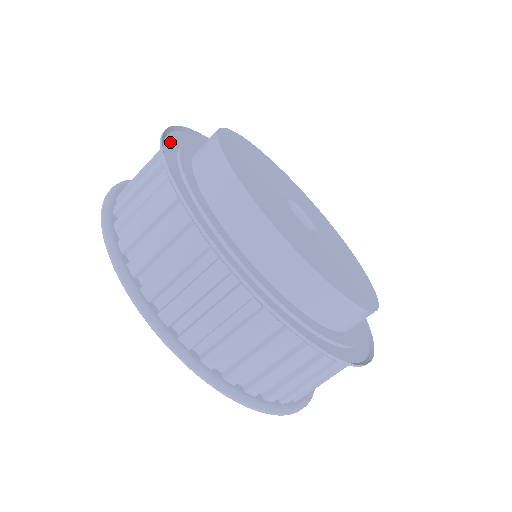
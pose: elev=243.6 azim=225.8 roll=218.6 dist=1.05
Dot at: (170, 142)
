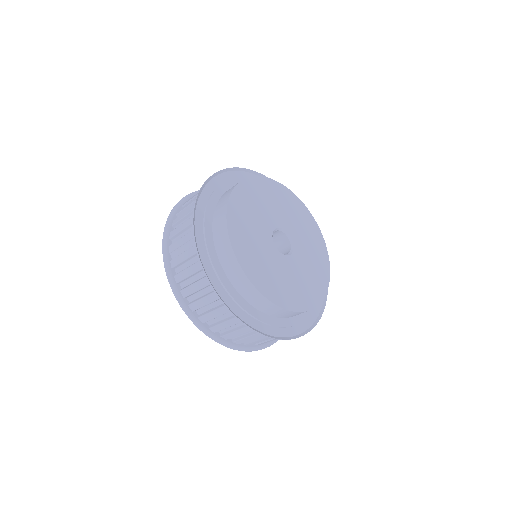
Dot at: (201, 200)
